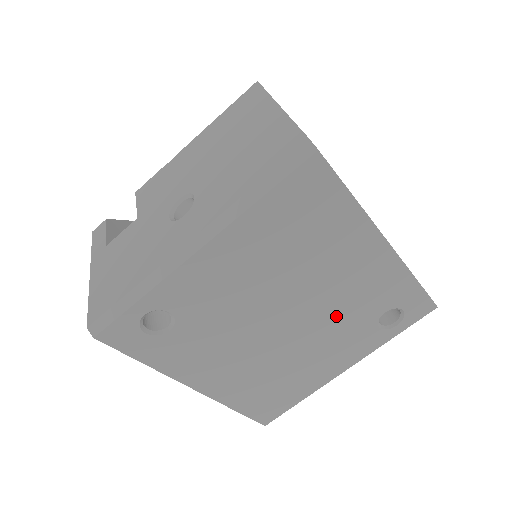
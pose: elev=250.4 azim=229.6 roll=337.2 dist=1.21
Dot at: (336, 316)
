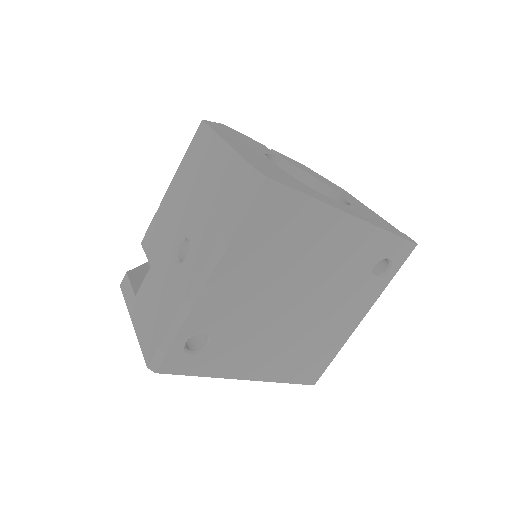
Dot at: (335, 284)
